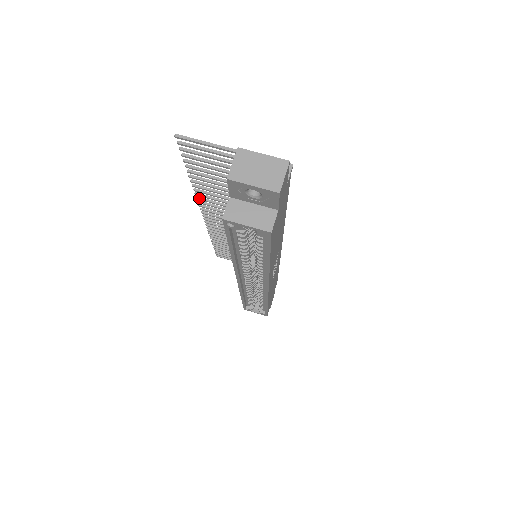
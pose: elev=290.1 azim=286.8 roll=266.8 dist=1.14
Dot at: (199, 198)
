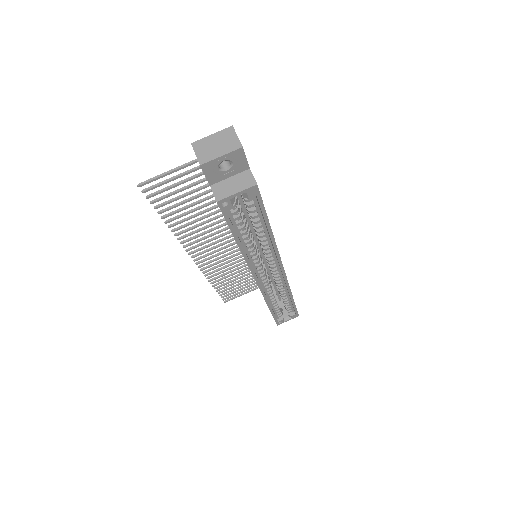
Dot at: (183, 242)
